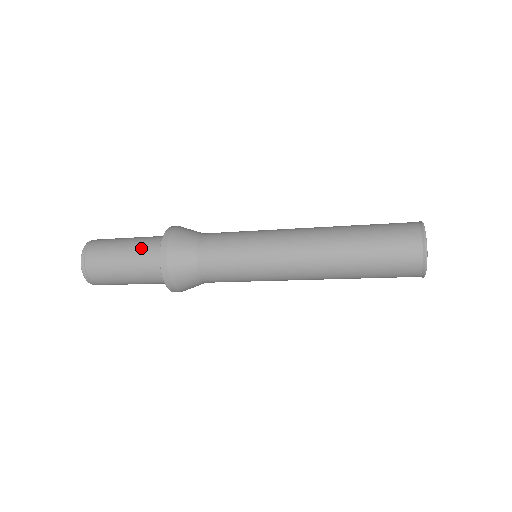
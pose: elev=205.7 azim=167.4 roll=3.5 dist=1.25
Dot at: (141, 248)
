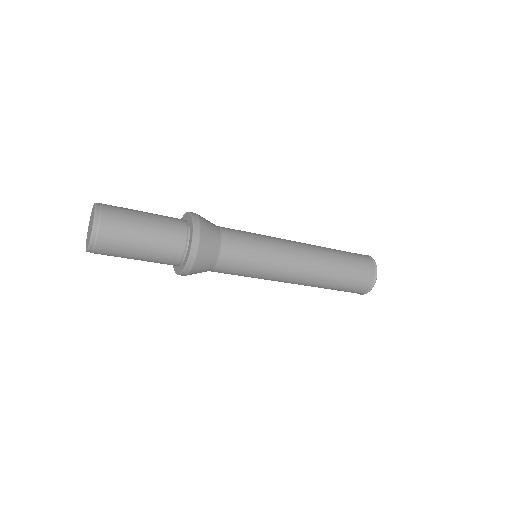
Dot at: (165, 235)
